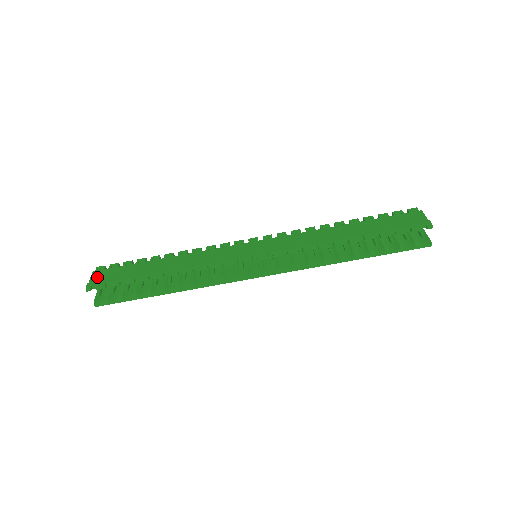
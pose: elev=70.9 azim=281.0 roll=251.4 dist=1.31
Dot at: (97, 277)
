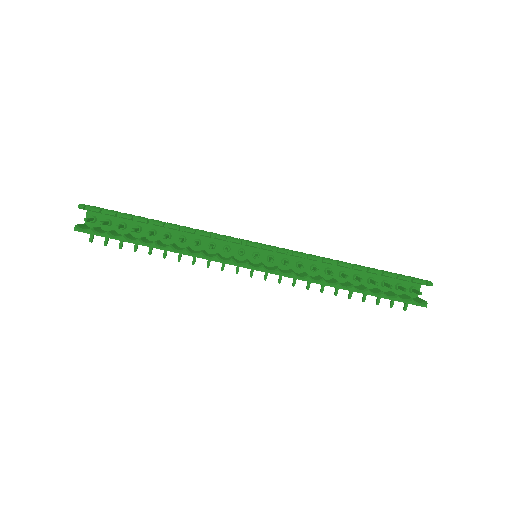
Dot at: occluded
